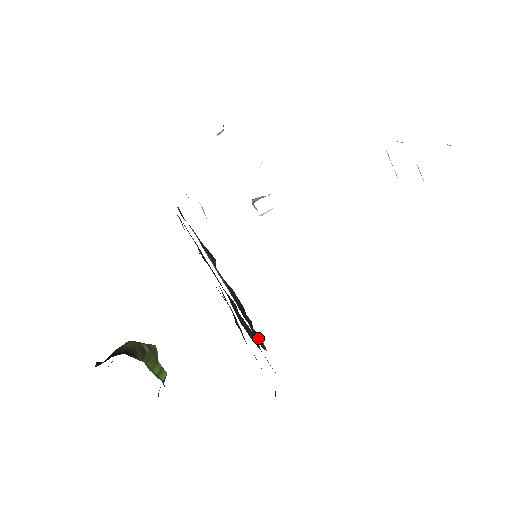
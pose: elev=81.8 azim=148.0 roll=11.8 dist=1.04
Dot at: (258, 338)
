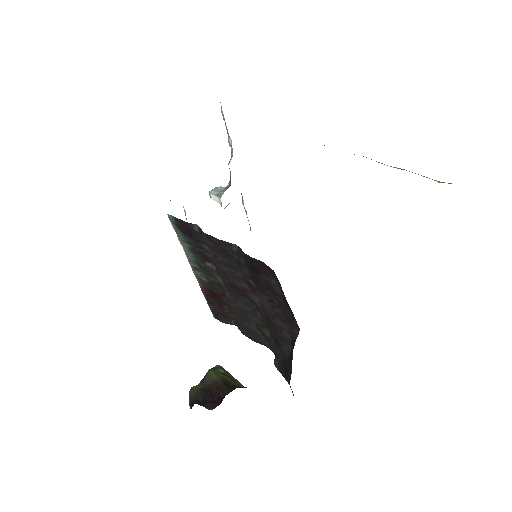
Dot at: (227, 317)
